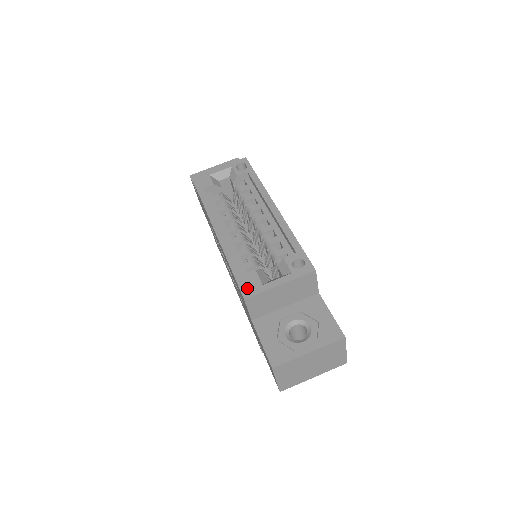
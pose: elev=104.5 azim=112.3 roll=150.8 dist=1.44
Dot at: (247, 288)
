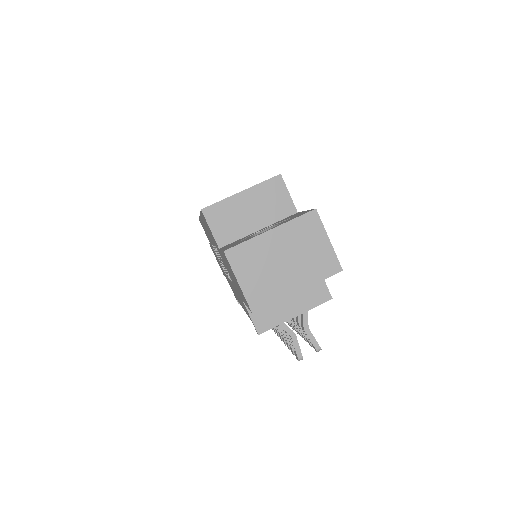
Dot at: occluded
